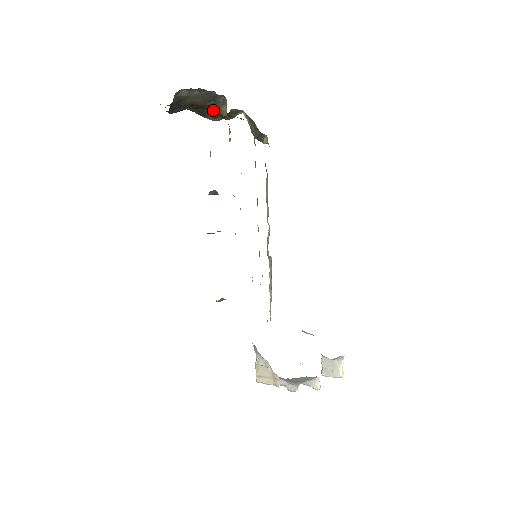
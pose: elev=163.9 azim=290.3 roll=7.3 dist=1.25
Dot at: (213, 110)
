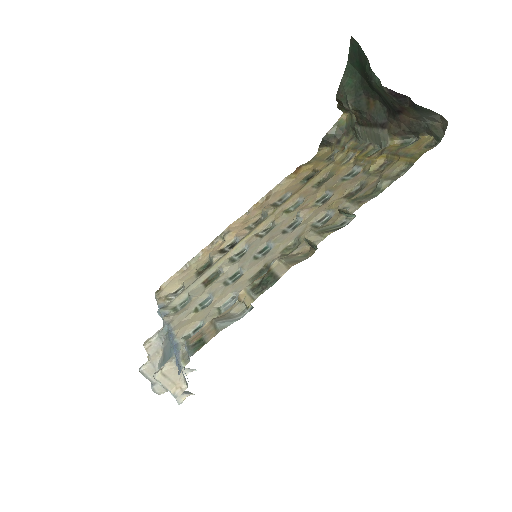
Dot at: (374, 112)
